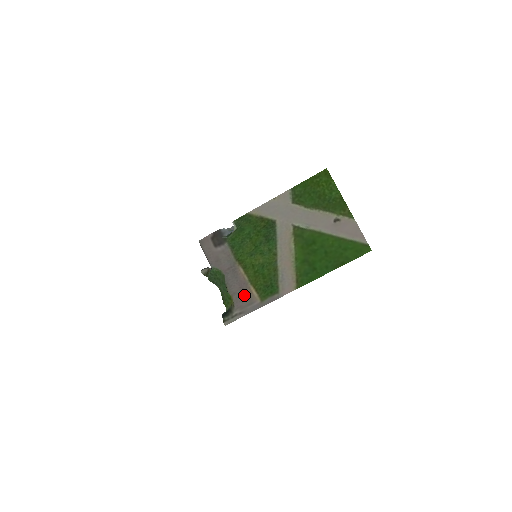
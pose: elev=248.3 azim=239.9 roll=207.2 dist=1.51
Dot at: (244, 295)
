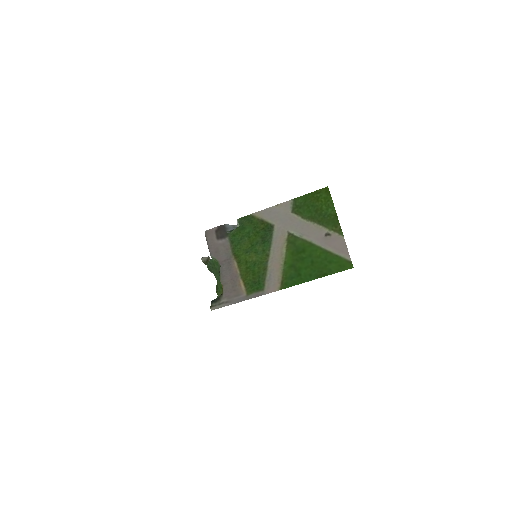
Dot at: (233, 286)
